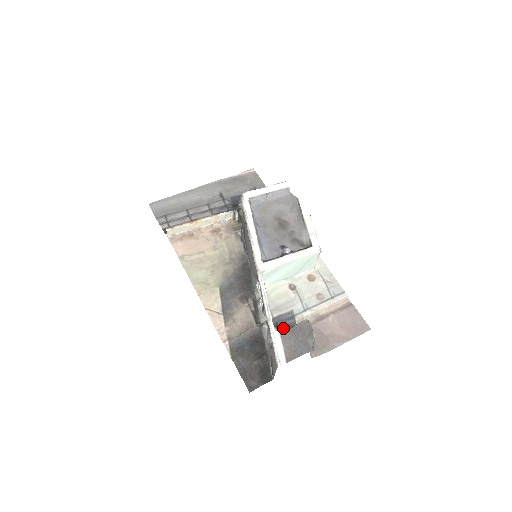
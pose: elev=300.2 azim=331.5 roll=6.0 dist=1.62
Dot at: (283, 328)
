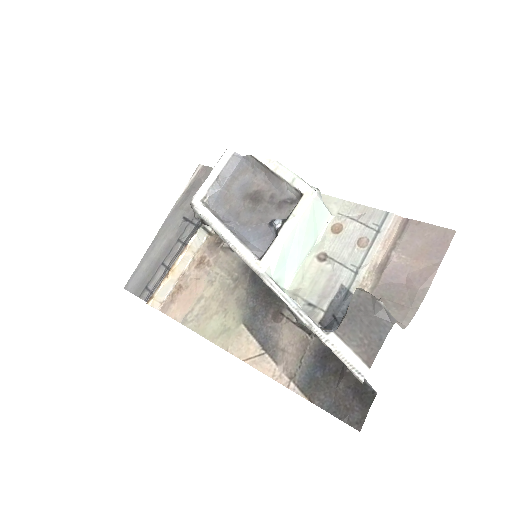
Dot at: occluded
